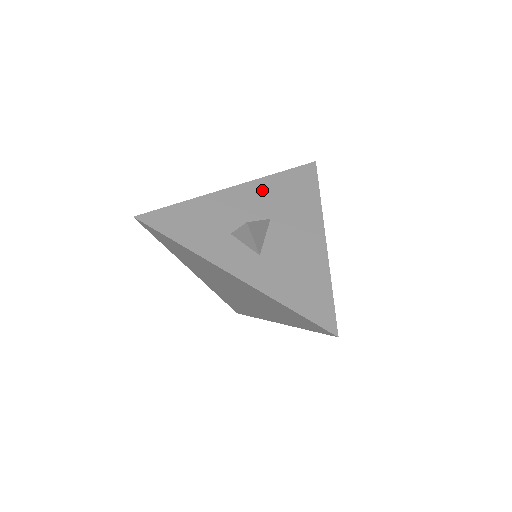
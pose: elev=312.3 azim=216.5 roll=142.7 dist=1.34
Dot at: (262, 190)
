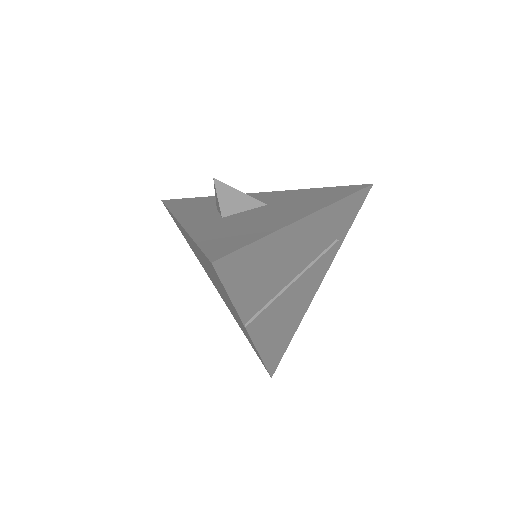
Dot at: (285, 194)
